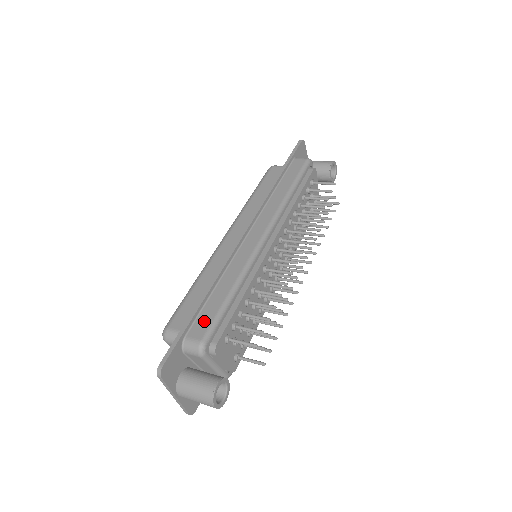
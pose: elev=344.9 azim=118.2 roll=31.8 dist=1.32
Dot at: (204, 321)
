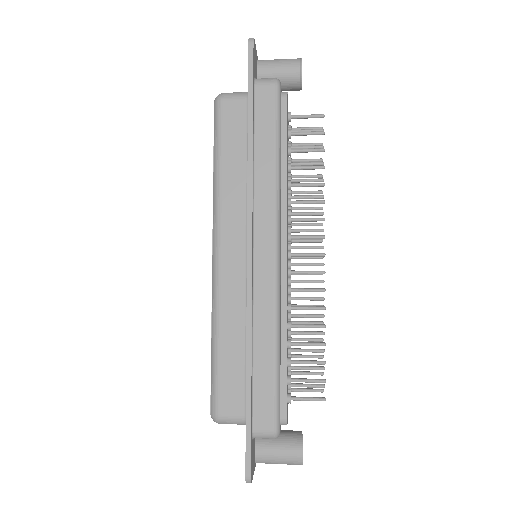
Dot at: (264, 404)
